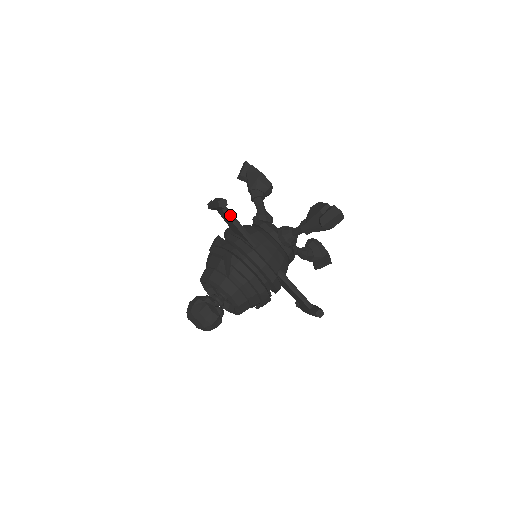
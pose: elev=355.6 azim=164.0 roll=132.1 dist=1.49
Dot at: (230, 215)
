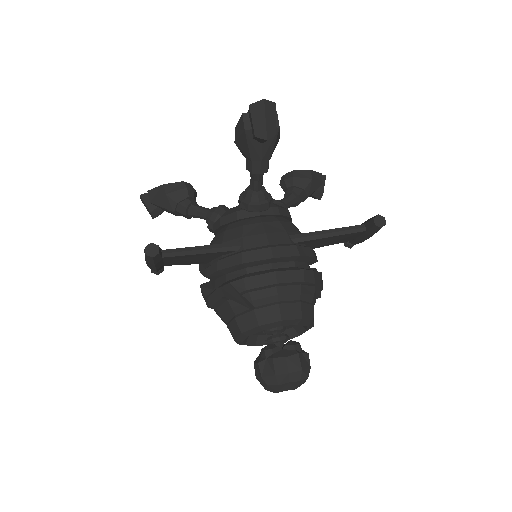
Dot at: (177, 252)
